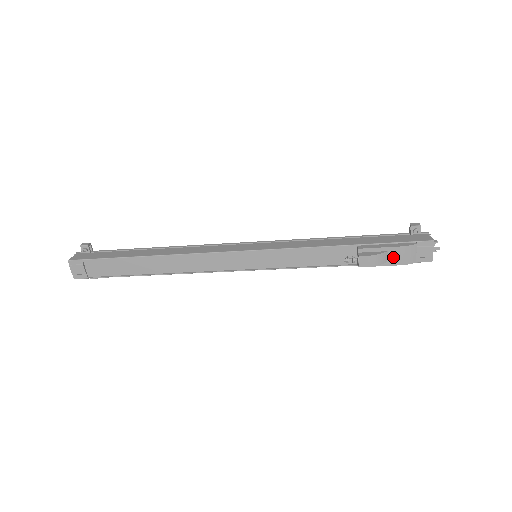
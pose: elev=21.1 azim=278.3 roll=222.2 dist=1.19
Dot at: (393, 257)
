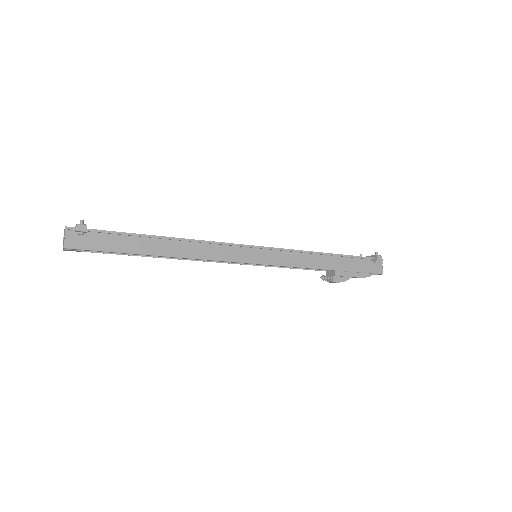
Dot at: occluded
